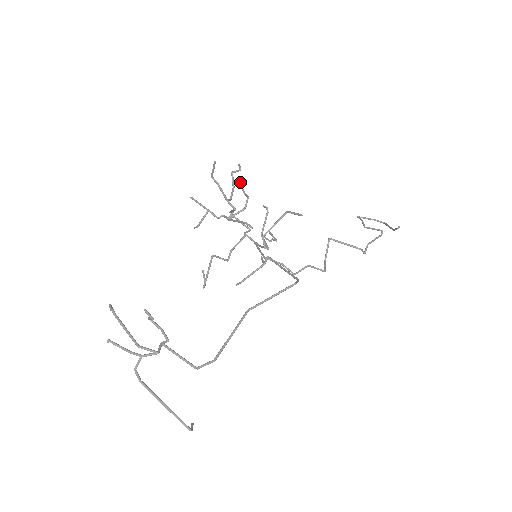
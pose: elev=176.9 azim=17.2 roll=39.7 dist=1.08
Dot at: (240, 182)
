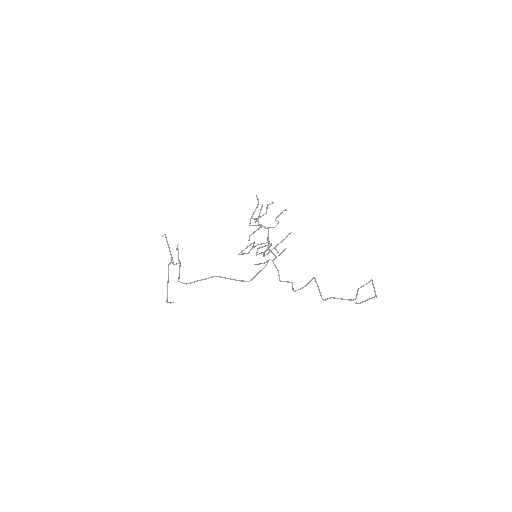
Dot at: (282, 211)
